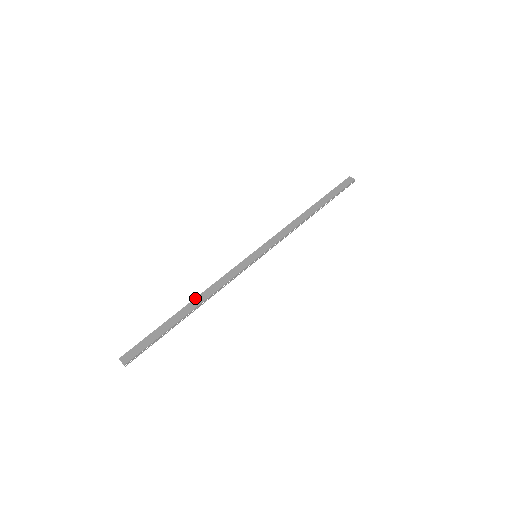
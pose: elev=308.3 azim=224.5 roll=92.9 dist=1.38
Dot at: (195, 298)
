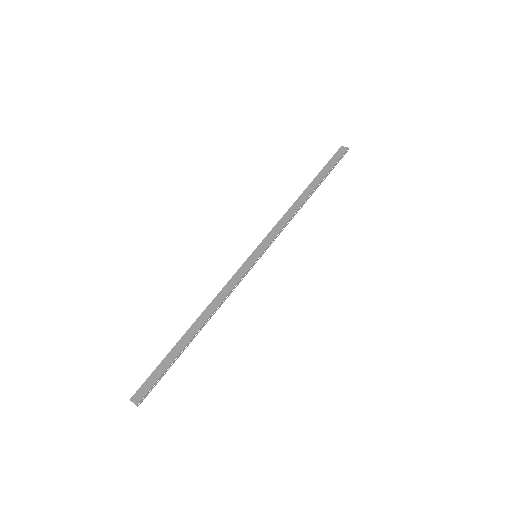
Dot at: (199, 316)
